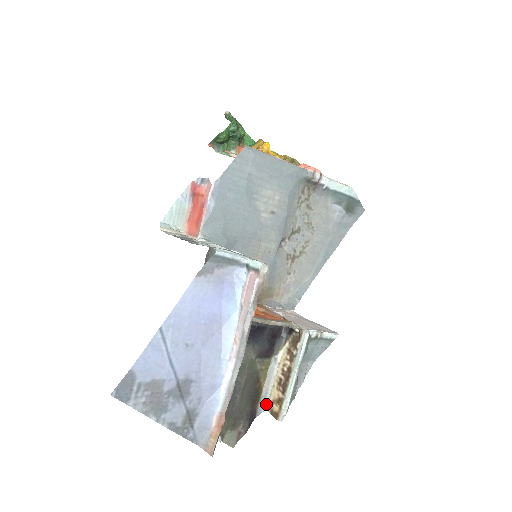
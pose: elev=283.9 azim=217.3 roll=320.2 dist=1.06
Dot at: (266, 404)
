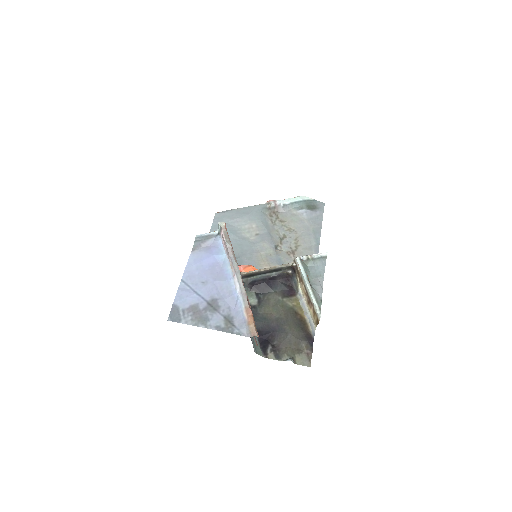
Dot at: (313, 325)
